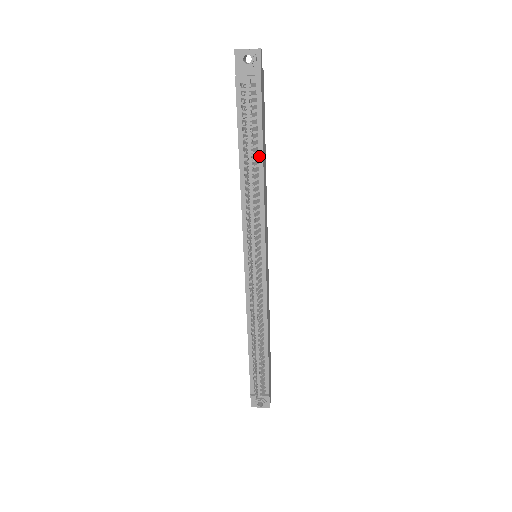
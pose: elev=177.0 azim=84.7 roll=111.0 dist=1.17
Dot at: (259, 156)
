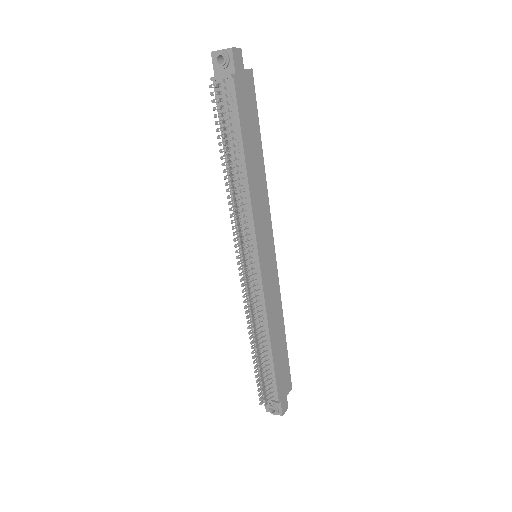
Dot at: (241, 154)
